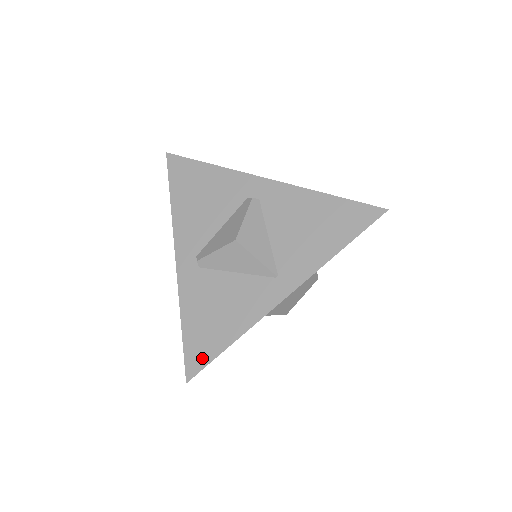
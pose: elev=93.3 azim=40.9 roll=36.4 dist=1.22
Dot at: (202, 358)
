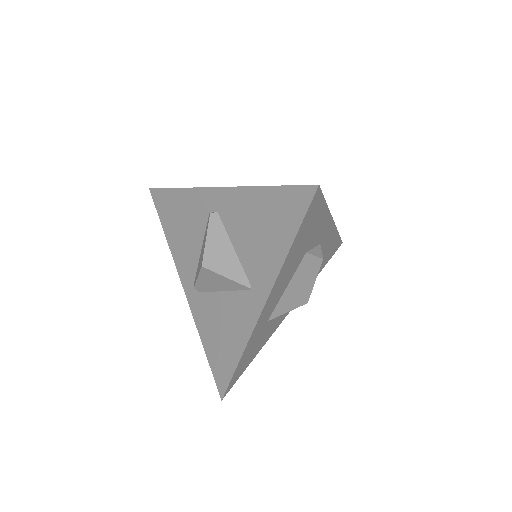
Dot at: (224, 377)
